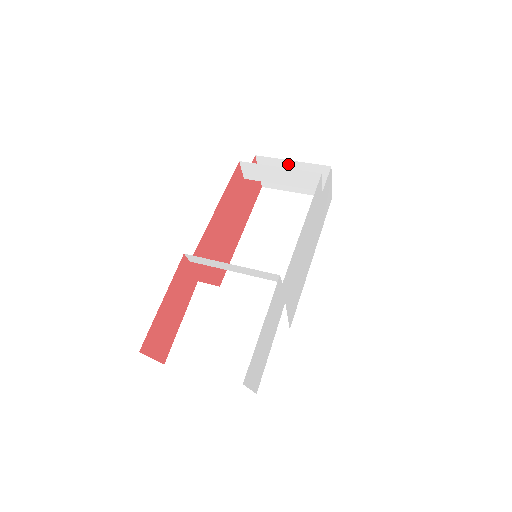
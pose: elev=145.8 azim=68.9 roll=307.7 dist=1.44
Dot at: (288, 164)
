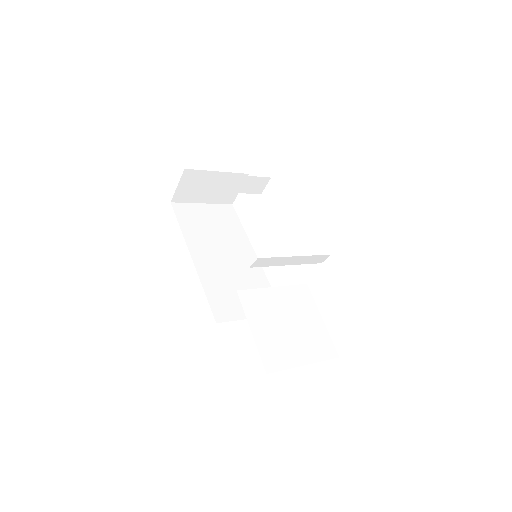
Dot at: occluded
